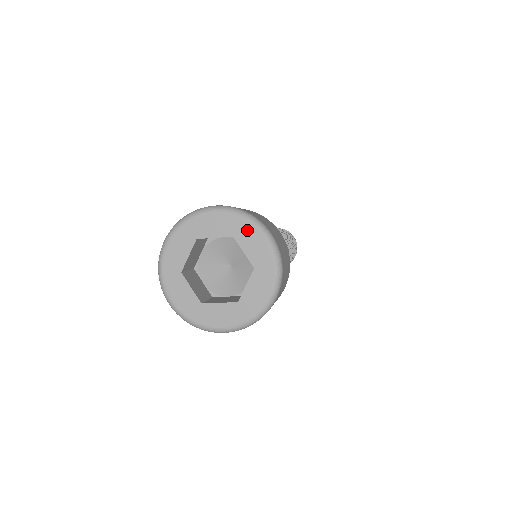
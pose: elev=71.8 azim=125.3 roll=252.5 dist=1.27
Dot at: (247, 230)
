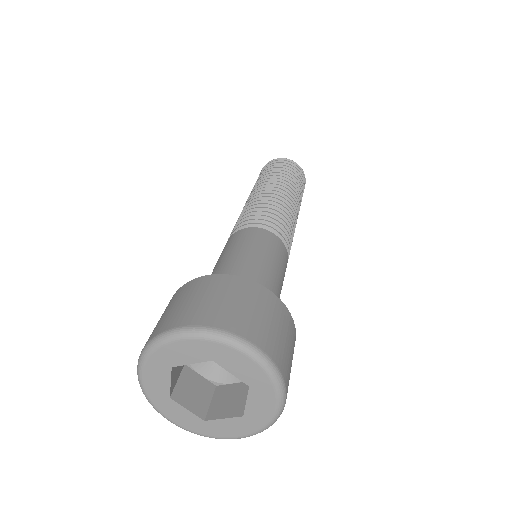
Dot at: (226, 353)
